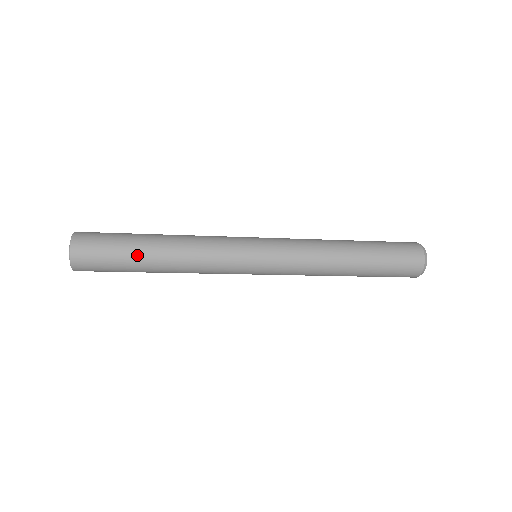
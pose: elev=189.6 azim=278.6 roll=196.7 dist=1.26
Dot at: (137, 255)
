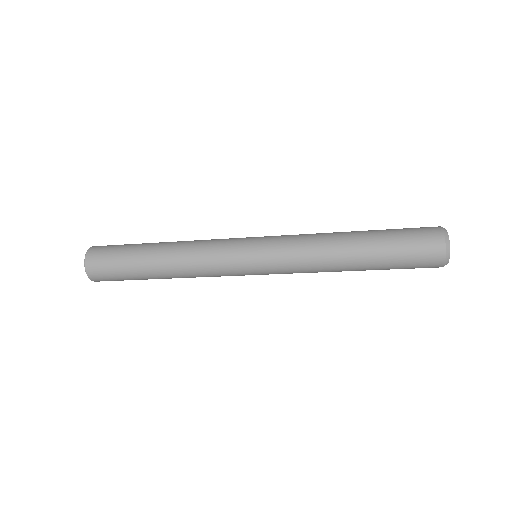
Dot at: (142, 247)
